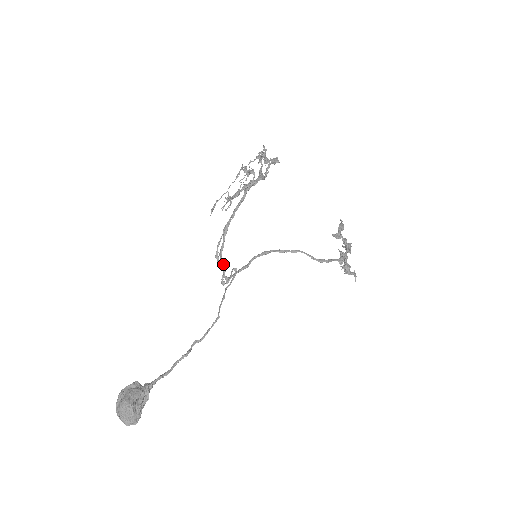
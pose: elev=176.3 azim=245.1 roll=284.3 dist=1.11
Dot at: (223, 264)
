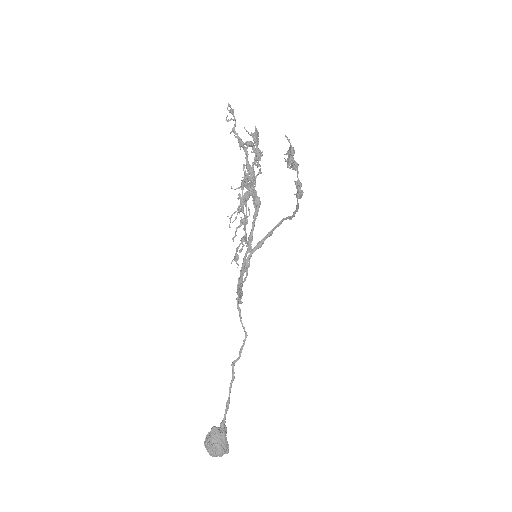
Dot at: (242, 292)
